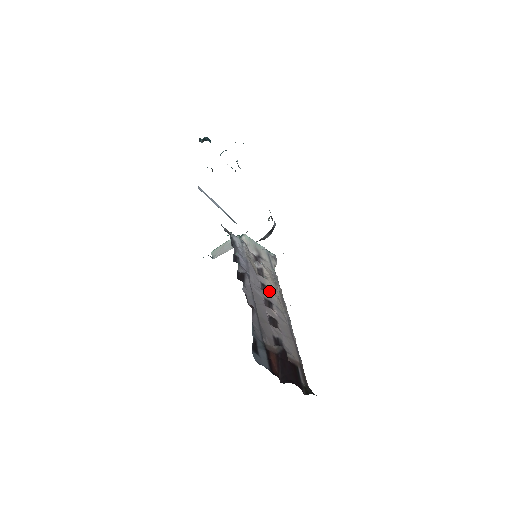
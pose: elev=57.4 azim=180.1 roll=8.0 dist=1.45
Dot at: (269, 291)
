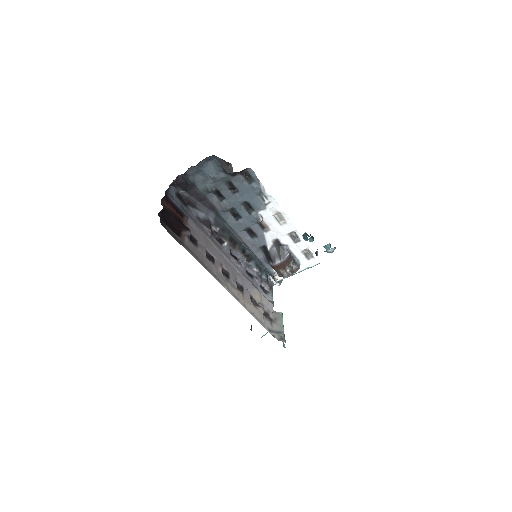
Dot at: (240, 290)
